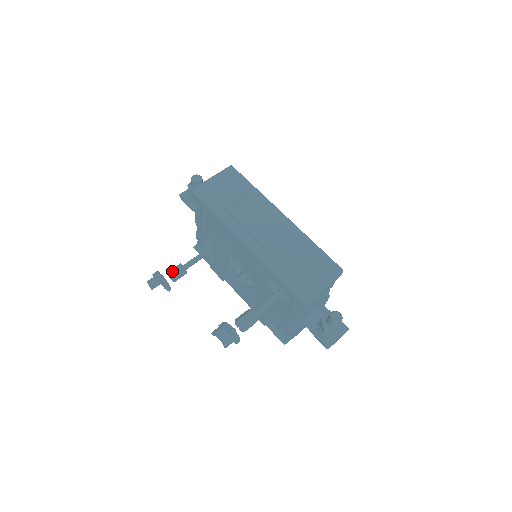
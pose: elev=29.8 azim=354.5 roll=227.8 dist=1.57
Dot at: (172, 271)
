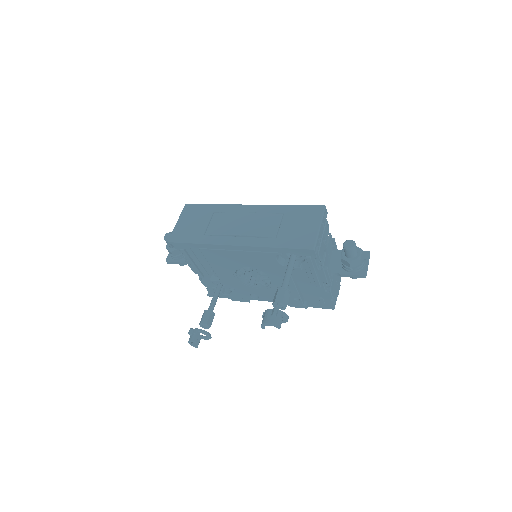
Dot at: (202, 320)
